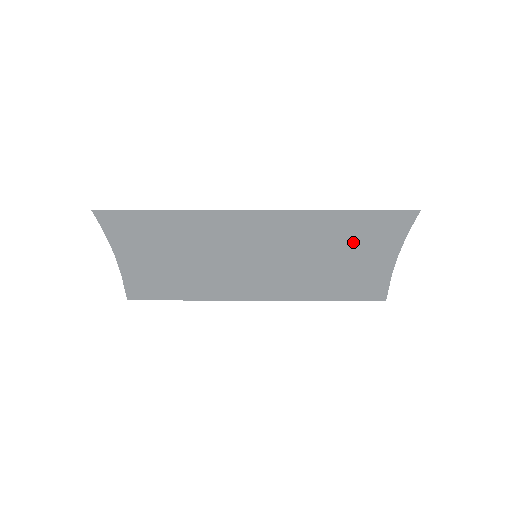
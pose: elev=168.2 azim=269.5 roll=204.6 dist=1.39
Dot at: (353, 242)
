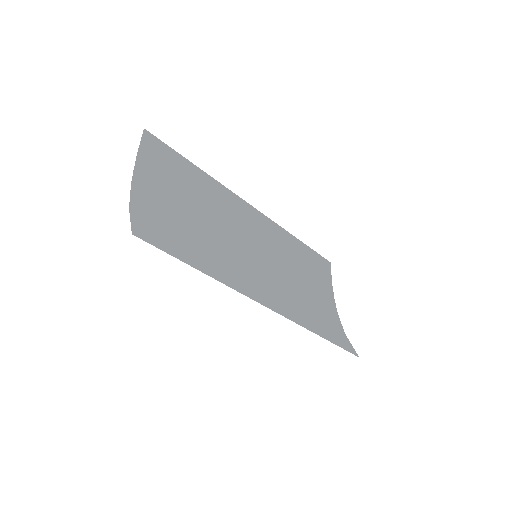
Dot at: (309, 281)
